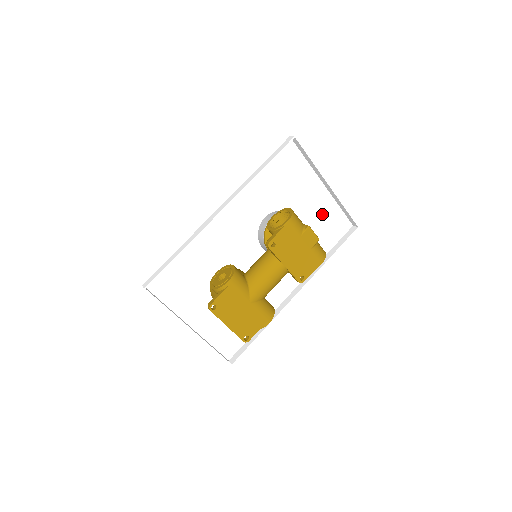
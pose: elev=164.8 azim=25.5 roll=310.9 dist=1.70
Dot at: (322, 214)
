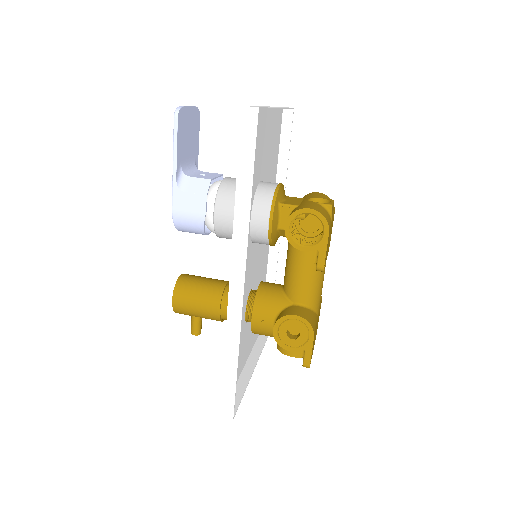
Dot at: (270, 138)
